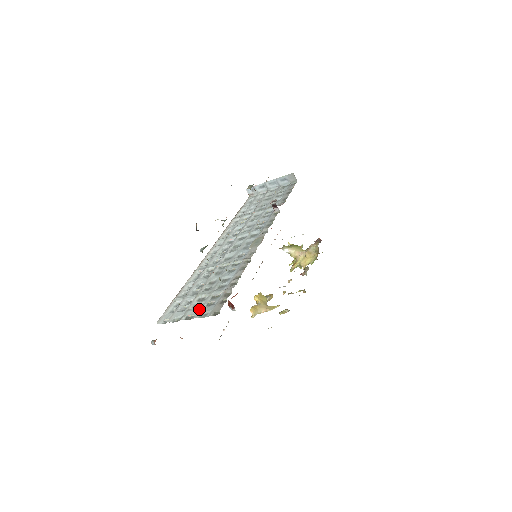
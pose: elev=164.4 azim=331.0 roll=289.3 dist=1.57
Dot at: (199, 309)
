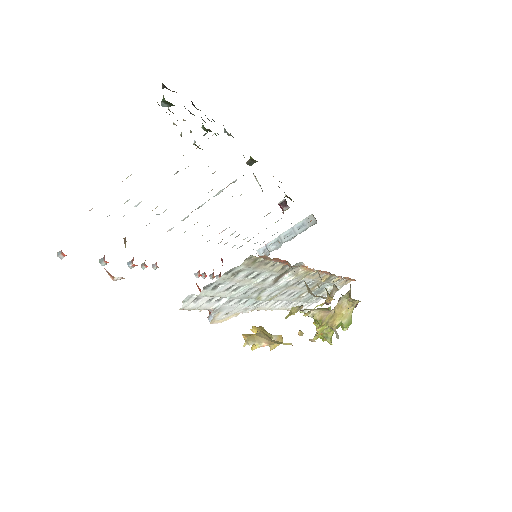
Dot at: occluded
